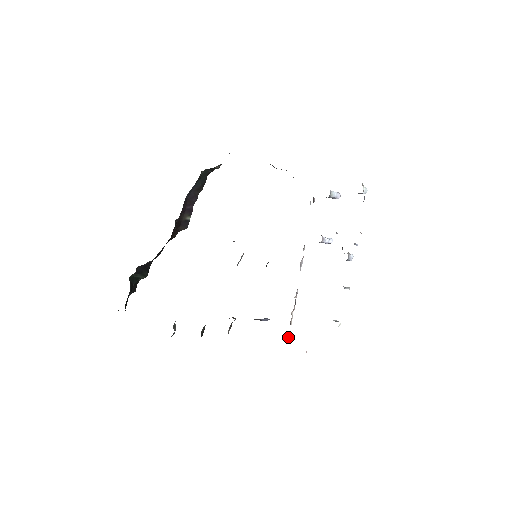
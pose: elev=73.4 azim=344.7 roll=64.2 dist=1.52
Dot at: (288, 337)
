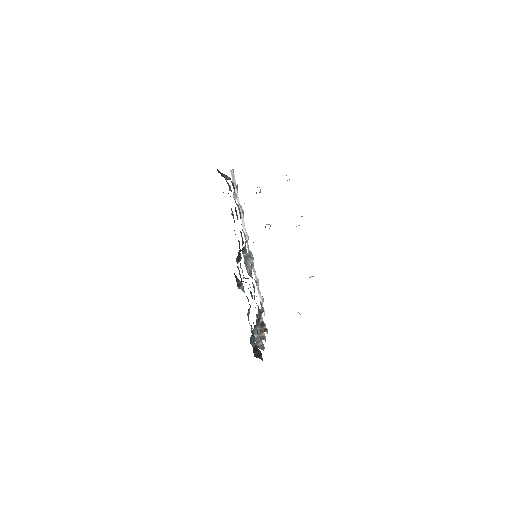
Dot at: occluded
